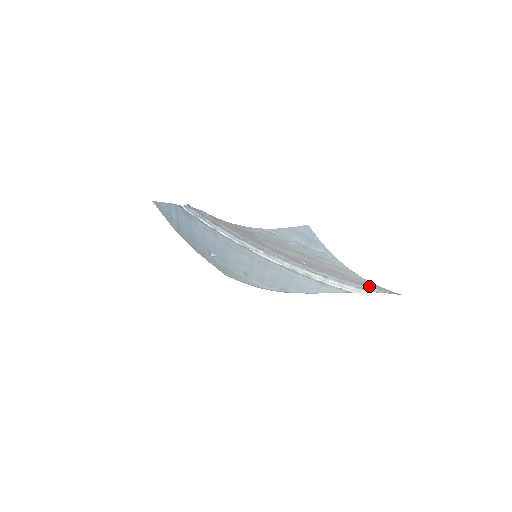
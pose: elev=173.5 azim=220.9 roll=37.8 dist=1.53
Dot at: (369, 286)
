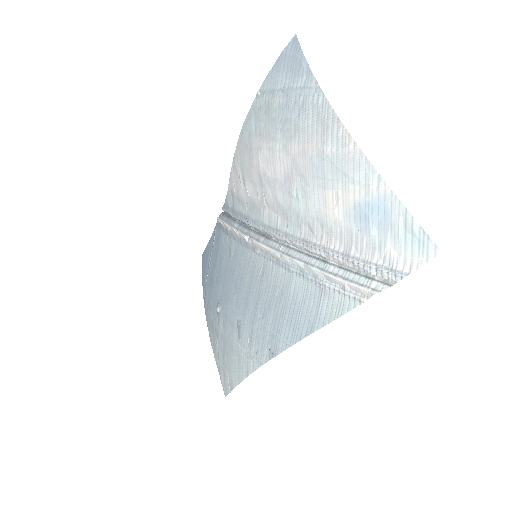
Dot at: (381, 234)
